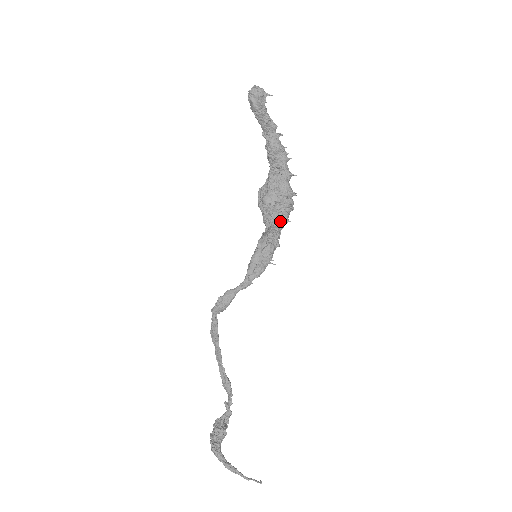
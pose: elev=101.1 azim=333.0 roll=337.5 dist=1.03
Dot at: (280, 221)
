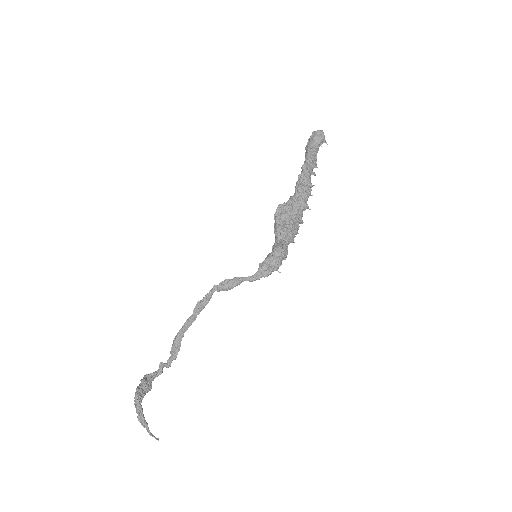
Dot at: (290, 239)
